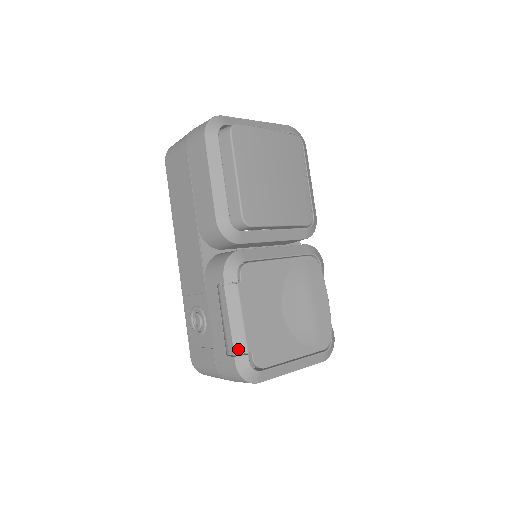
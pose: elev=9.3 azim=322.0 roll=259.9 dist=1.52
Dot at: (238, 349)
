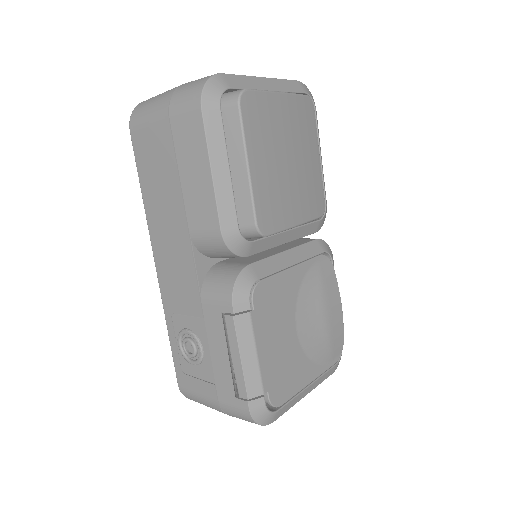
Dot at: (252, 392)
